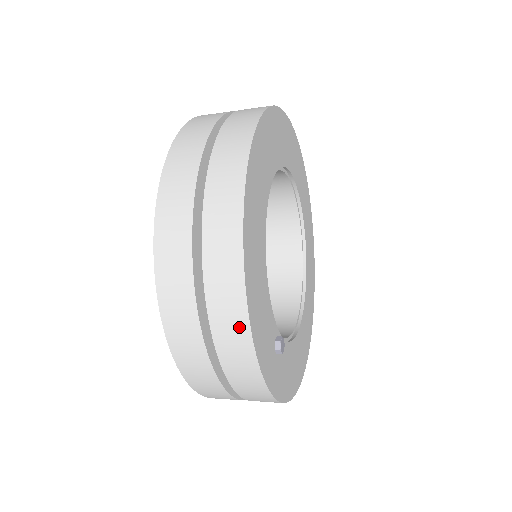
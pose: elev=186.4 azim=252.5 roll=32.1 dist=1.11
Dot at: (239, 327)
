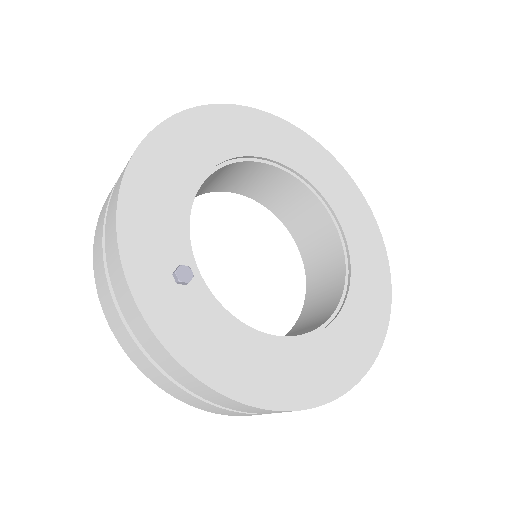
Dot at: (115, 203)
